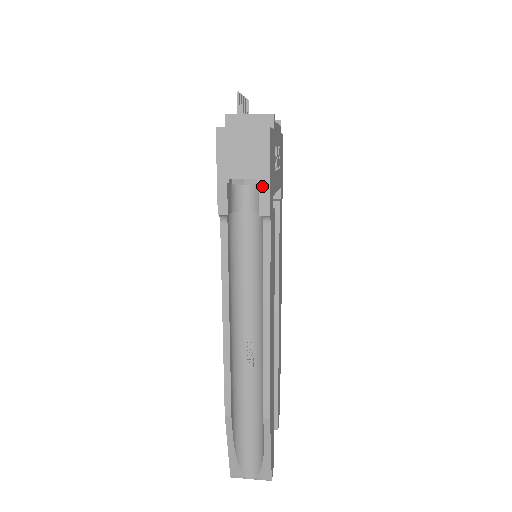
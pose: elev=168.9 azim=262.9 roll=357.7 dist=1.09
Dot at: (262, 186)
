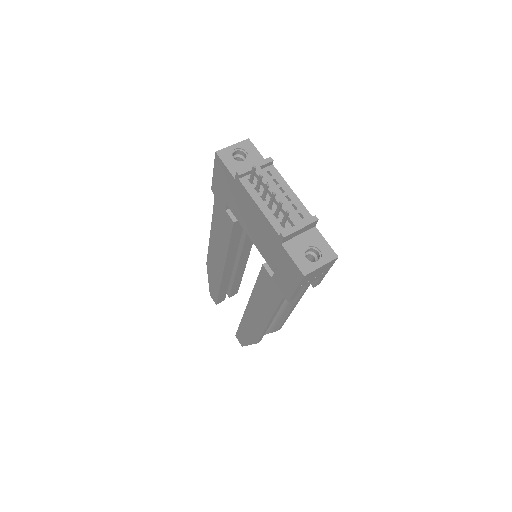
Dot at: (321, 278)
